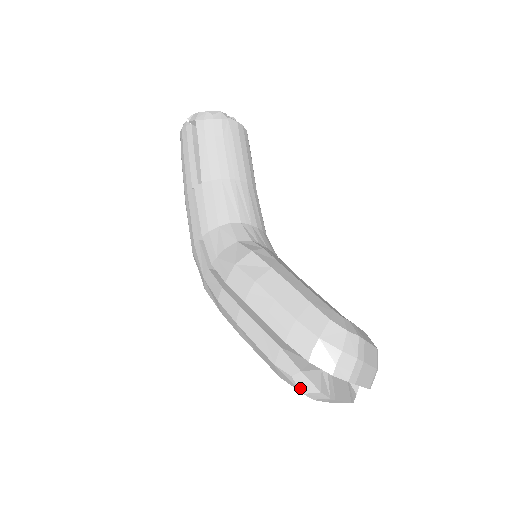
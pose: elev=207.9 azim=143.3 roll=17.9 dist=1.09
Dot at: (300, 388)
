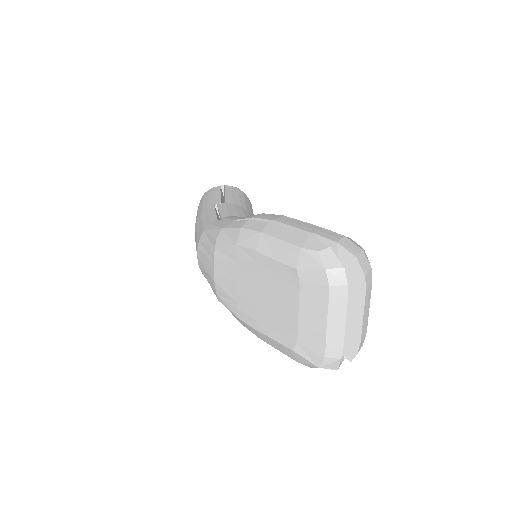
Dot at: (324, 263)
